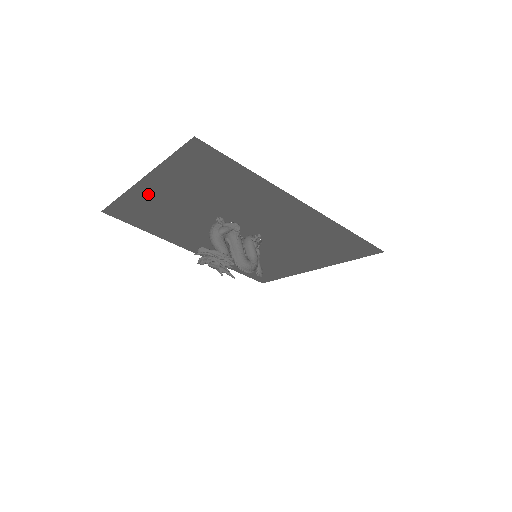
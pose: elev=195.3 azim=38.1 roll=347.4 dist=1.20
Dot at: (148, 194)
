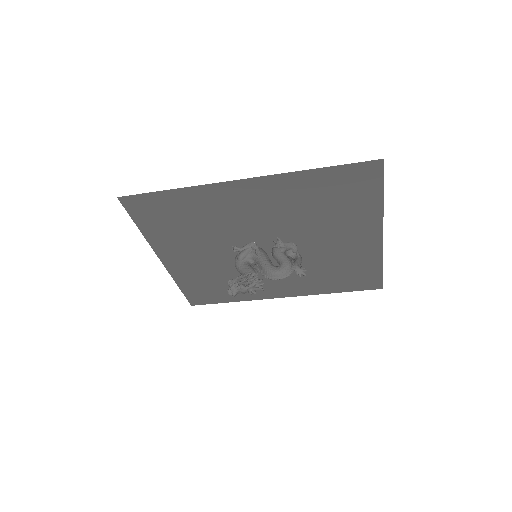
Dot at: (180, 267)
